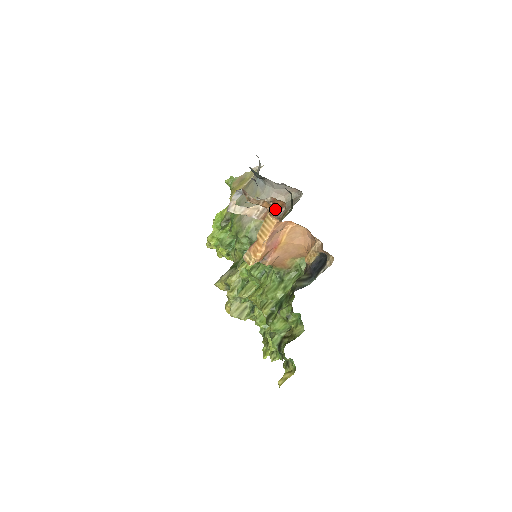
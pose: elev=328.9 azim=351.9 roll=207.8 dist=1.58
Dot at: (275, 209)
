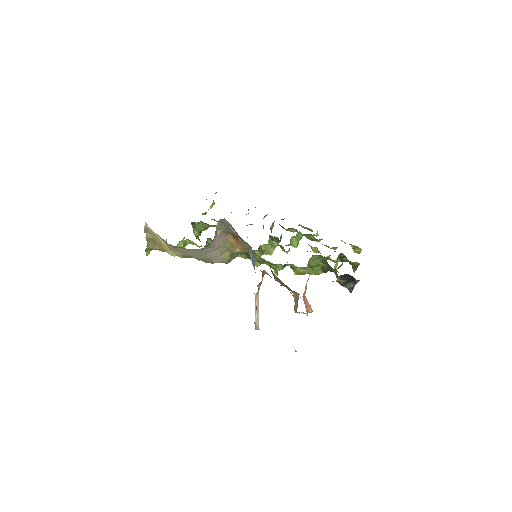
Dot at: (262, 280)
